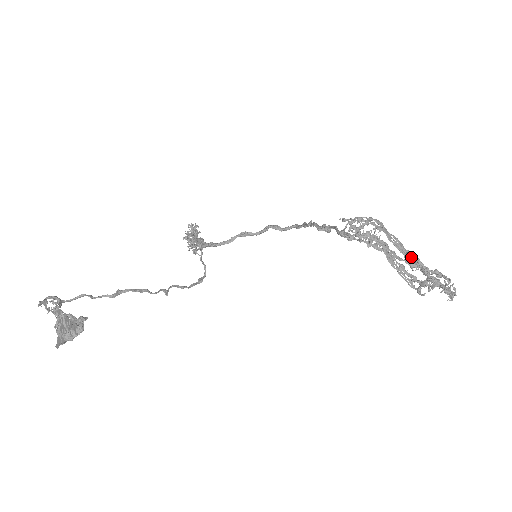
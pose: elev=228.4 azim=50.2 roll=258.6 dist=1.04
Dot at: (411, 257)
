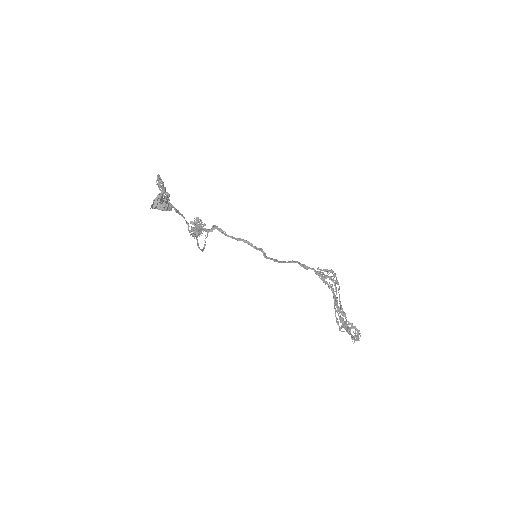
Dot at: (339, 312)
